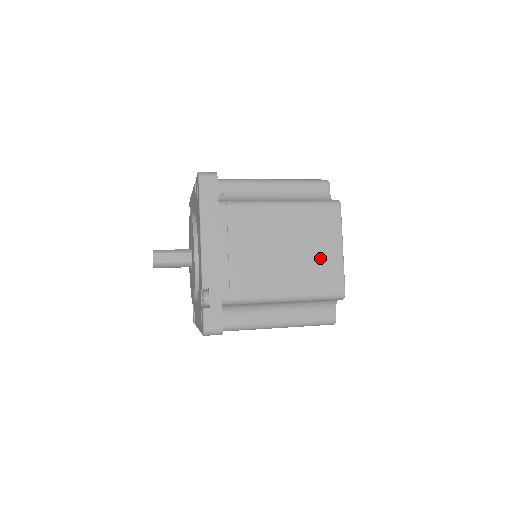
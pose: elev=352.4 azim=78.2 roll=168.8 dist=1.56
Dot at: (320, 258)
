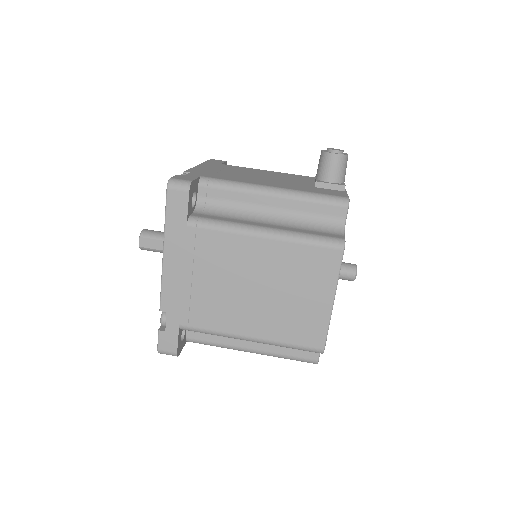
Dot at: occluded
